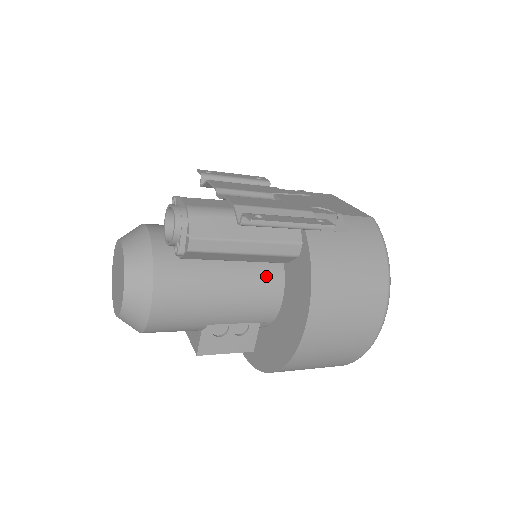
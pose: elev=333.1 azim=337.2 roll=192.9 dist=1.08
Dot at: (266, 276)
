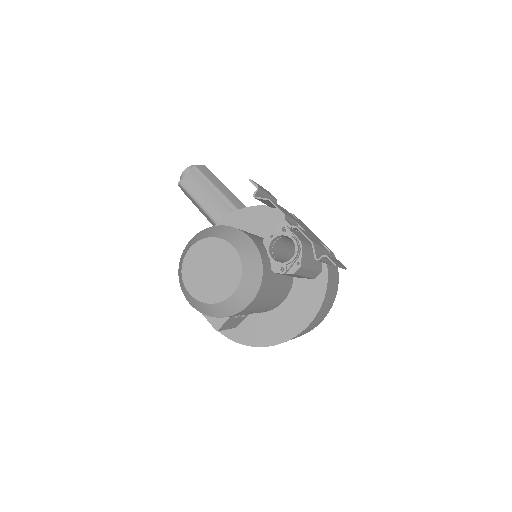
Dot at: (288, 285)
